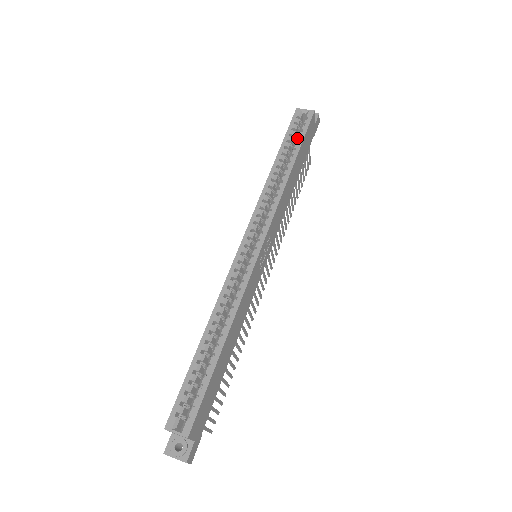
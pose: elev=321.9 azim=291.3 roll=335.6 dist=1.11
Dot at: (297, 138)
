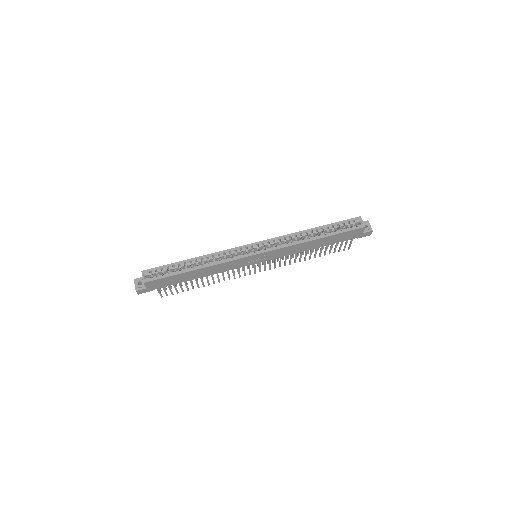
Dot at: occluded
